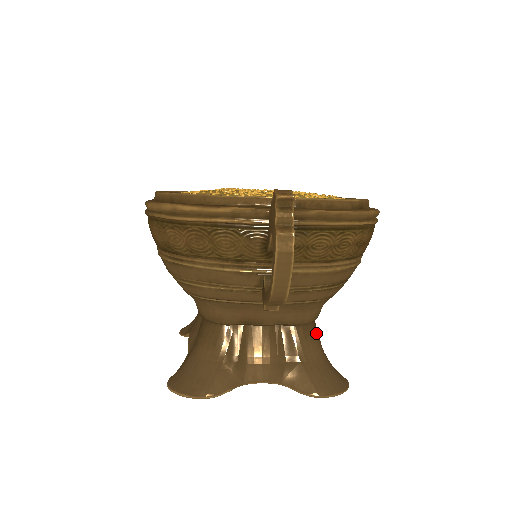
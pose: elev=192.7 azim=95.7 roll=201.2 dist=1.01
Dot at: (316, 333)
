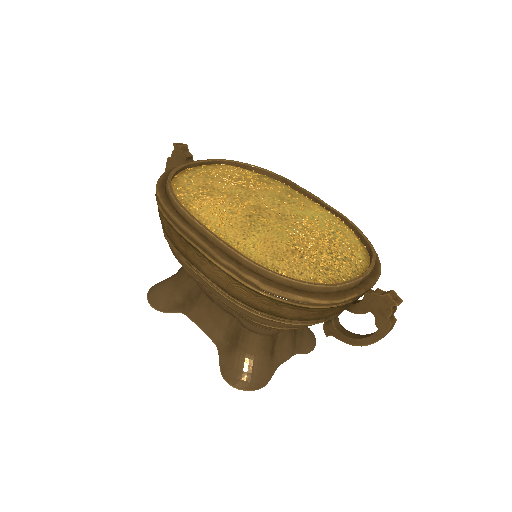
Dot at: occluded
